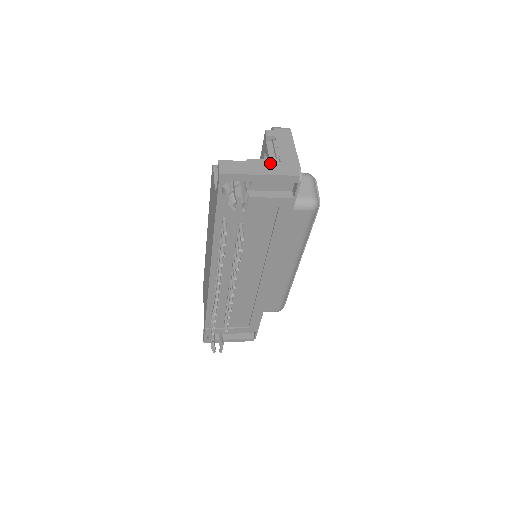
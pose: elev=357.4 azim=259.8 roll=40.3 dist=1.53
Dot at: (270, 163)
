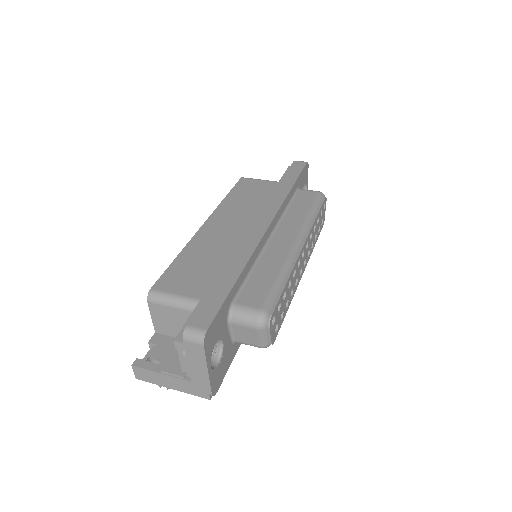
Dot at: (180, 381)
